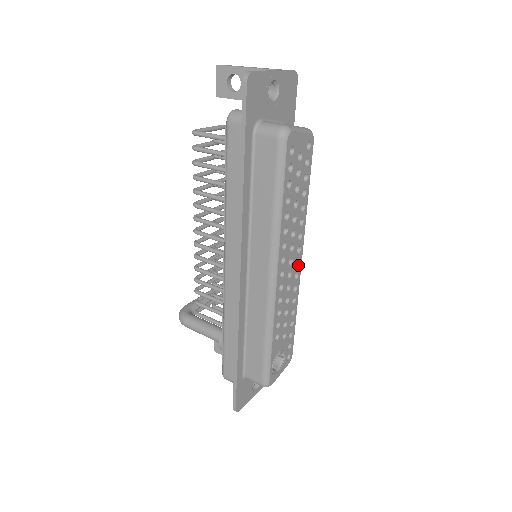
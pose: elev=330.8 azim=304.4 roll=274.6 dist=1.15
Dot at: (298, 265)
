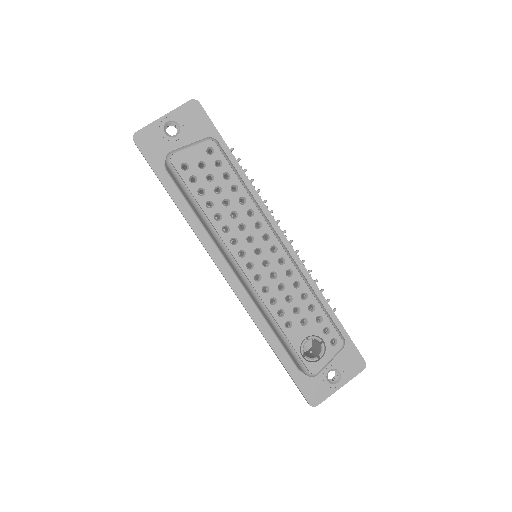
Dot at: (277, 250)
